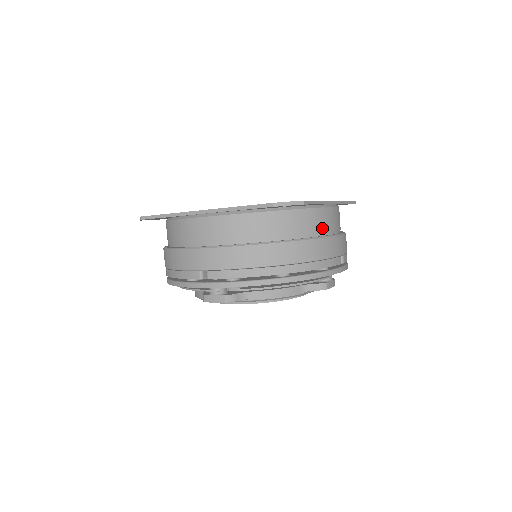
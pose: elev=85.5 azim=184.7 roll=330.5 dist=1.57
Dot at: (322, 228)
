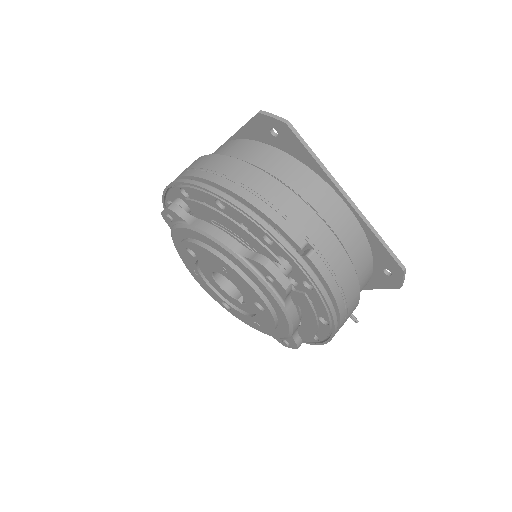
Dot at: (307, 195)
